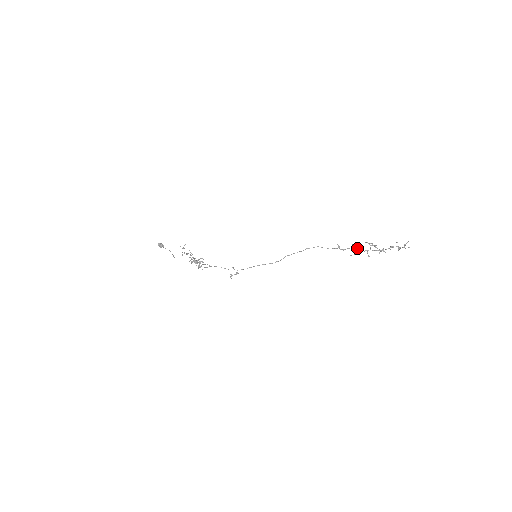
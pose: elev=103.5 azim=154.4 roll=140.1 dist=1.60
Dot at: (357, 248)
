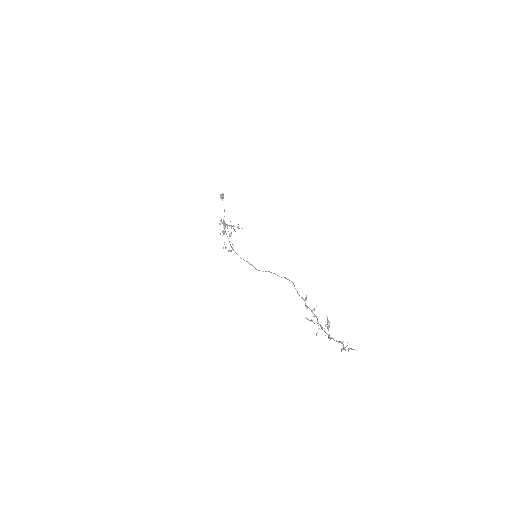
Dot at: occluded
